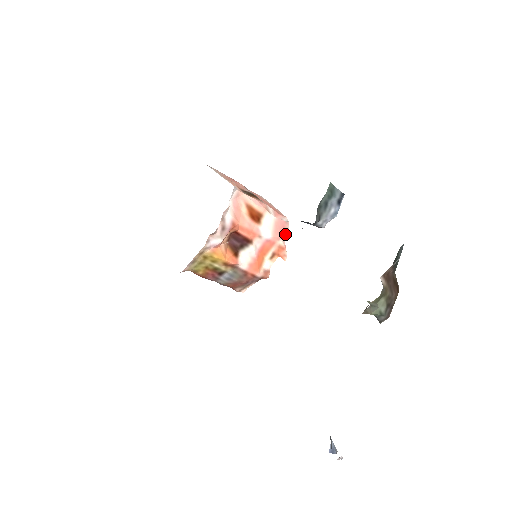
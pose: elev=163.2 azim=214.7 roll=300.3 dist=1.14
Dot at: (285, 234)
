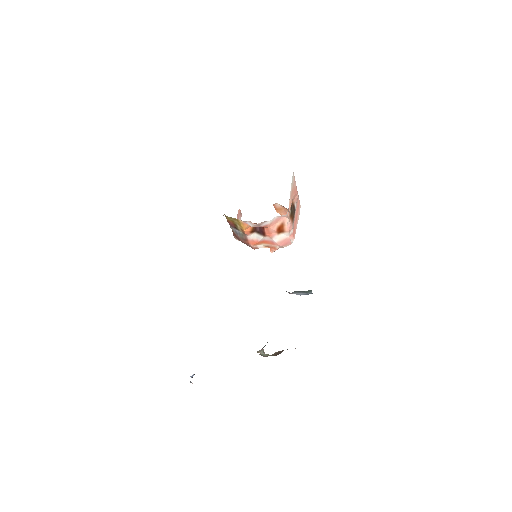
Dot at: (284, 246)
